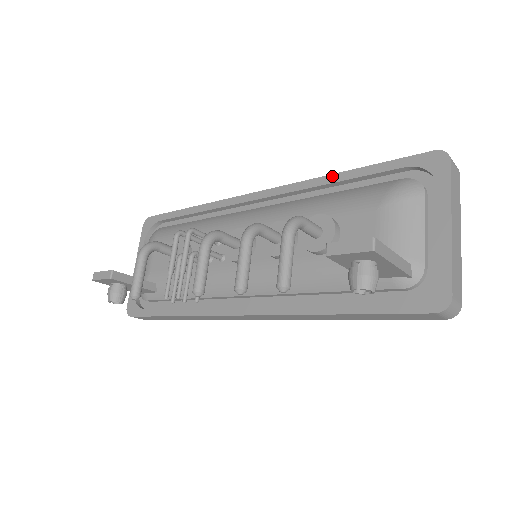
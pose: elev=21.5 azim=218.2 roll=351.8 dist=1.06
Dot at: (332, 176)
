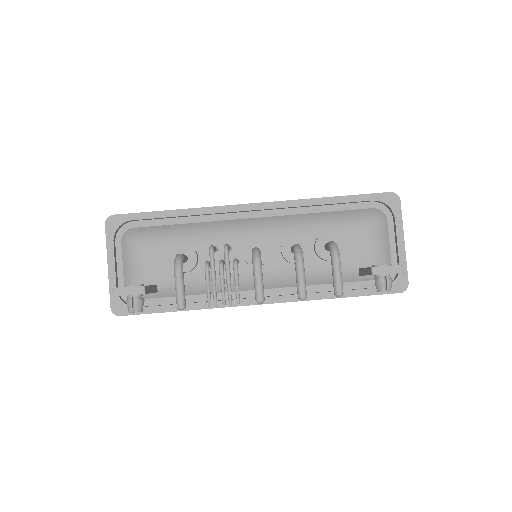
Dot at: (320, 199)
